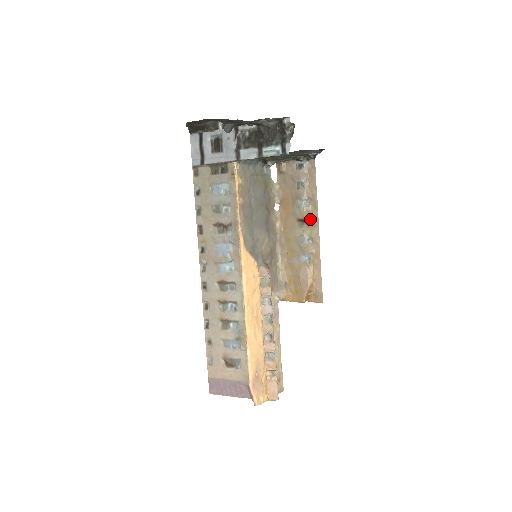
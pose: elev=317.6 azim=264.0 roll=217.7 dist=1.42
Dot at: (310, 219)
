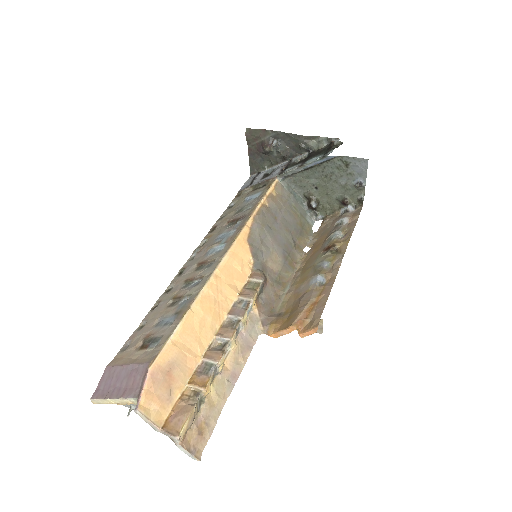
Dot at: (338, 248)
